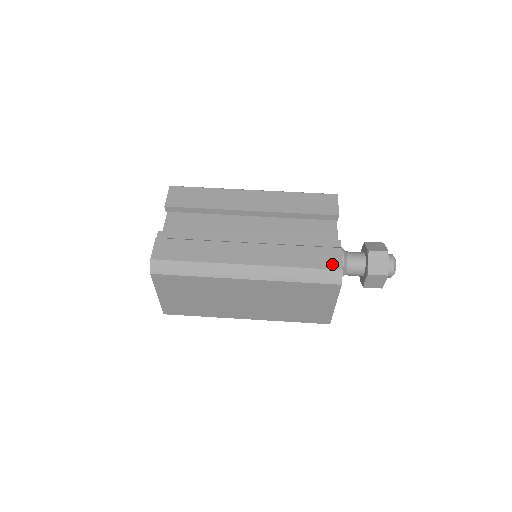
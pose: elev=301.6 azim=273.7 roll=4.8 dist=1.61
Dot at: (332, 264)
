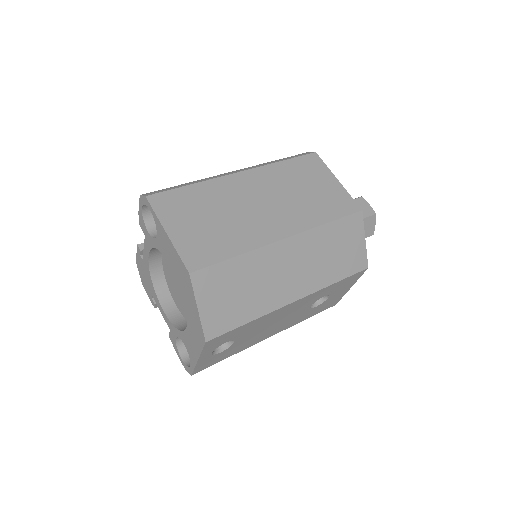
Dot at: occluded
